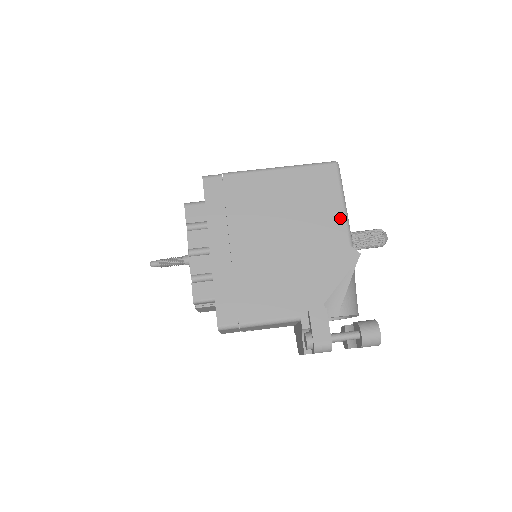
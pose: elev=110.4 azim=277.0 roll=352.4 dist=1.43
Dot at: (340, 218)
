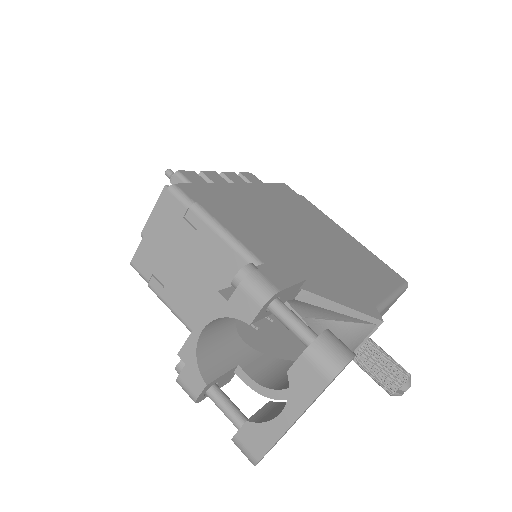
Dot at: (382, 292)
